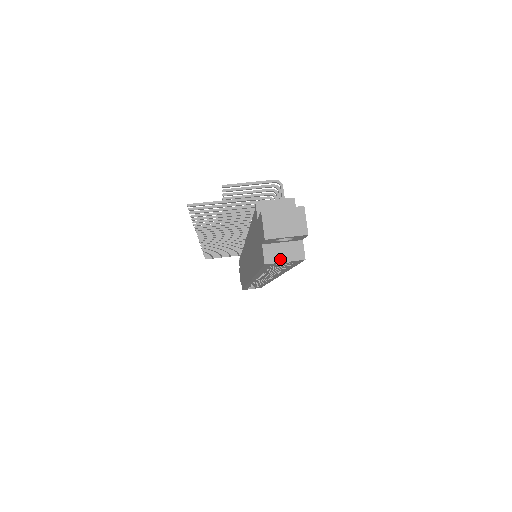
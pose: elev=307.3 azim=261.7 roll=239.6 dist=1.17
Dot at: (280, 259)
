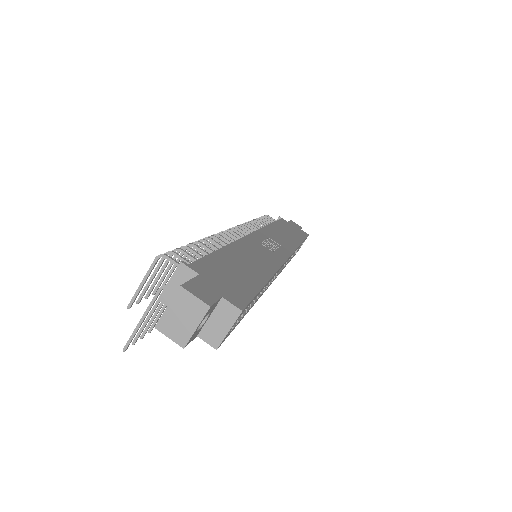
Dot at: (223, 333)
